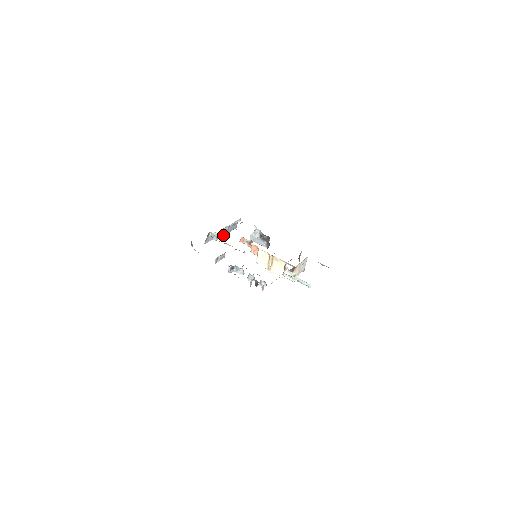
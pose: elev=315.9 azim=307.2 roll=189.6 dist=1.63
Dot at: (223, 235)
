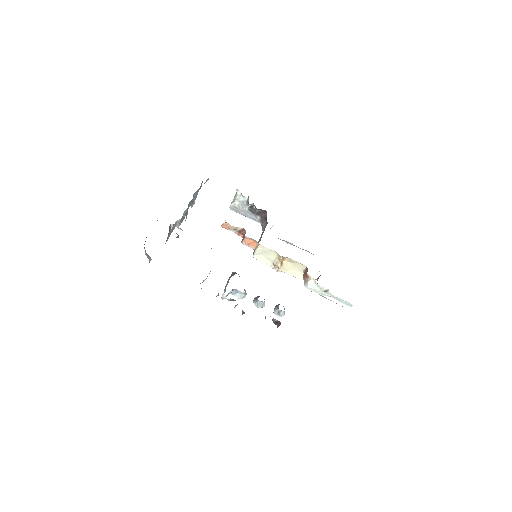
Dot at: (187, 212)
